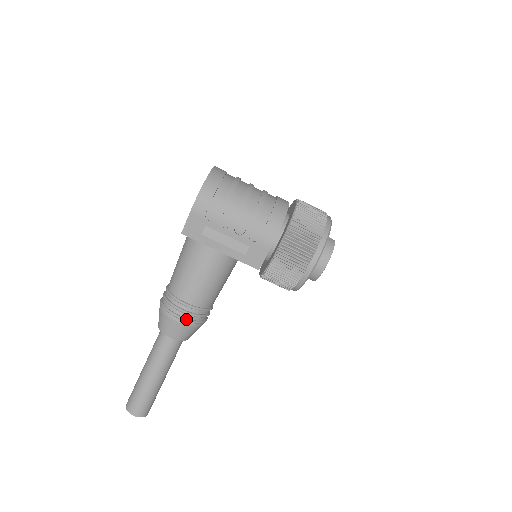
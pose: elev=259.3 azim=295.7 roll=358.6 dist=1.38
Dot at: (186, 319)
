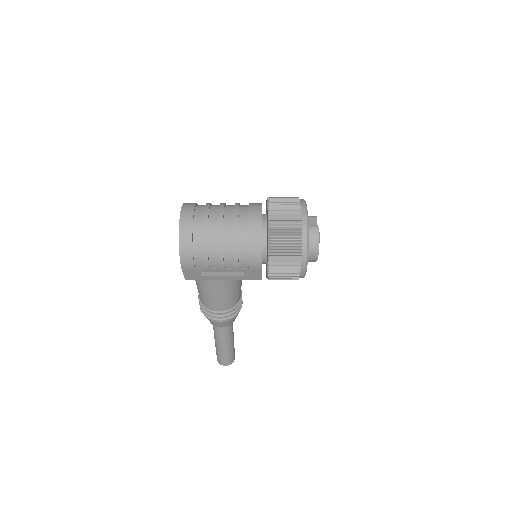
Dot at: (225, 319)
